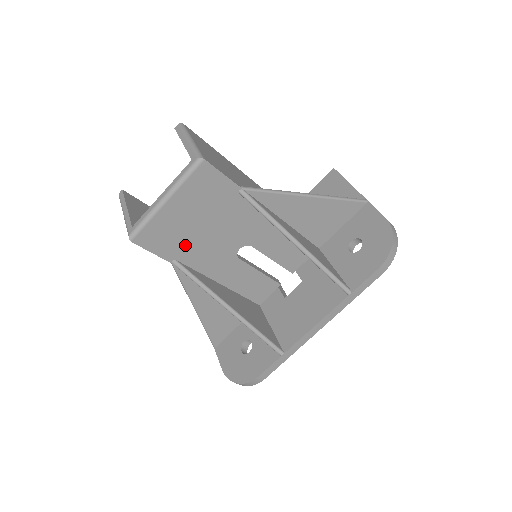
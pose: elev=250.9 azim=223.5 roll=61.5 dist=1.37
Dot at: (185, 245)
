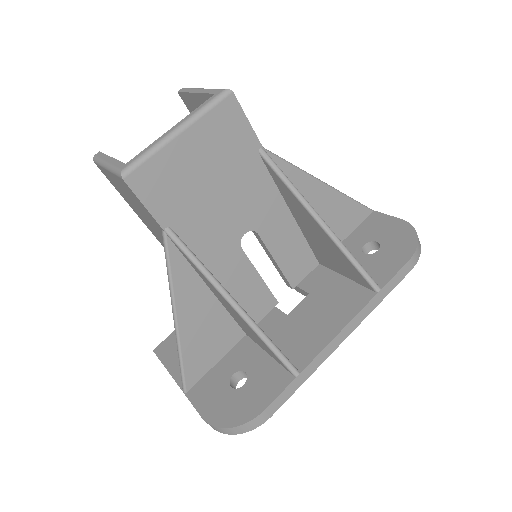
Dot at: (186, 207)
